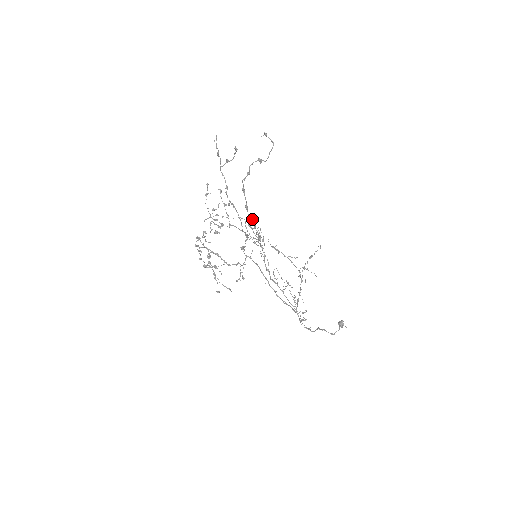
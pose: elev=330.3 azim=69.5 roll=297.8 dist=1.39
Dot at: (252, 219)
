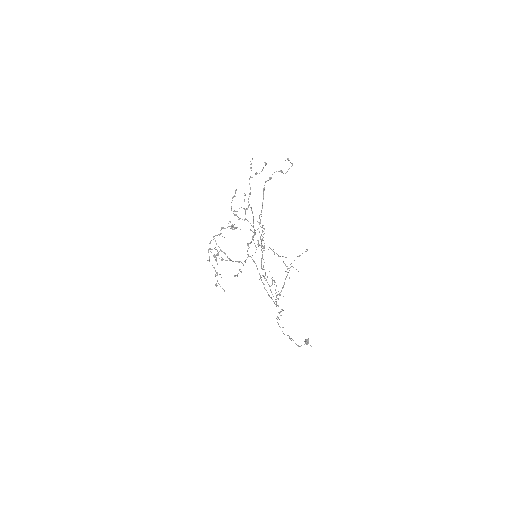
Dot at: occluded
